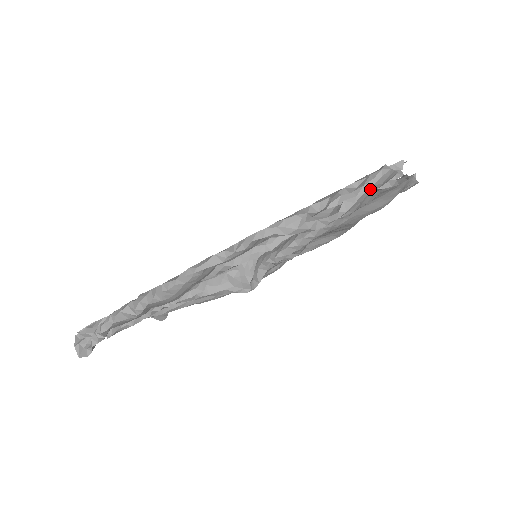
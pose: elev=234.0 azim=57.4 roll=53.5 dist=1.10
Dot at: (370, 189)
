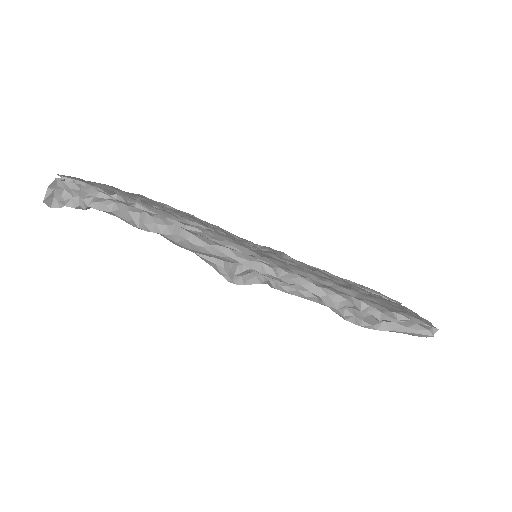
Dot at: (407, 333)
